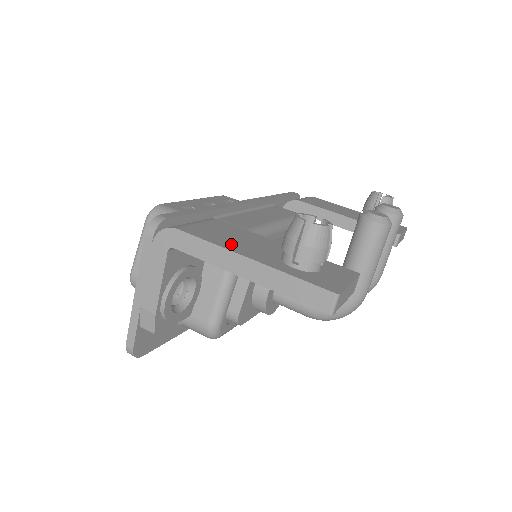
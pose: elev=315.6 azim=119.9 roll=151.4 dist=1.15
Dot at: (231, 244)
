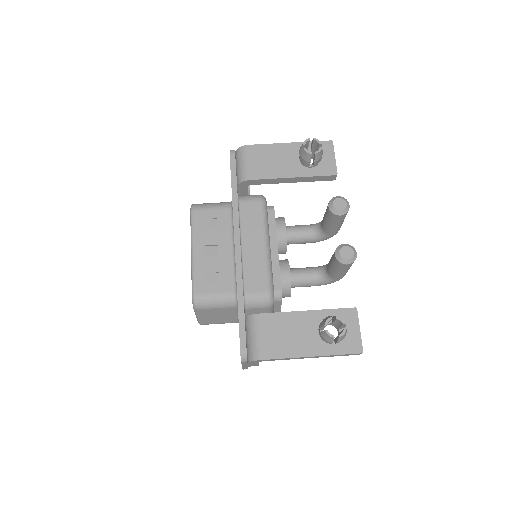
Dot at: (293, 348)
